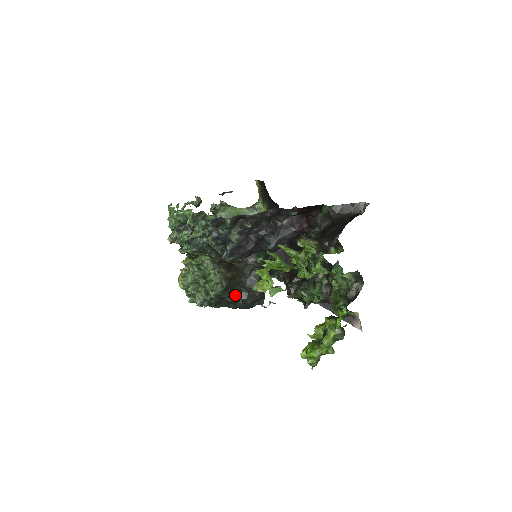
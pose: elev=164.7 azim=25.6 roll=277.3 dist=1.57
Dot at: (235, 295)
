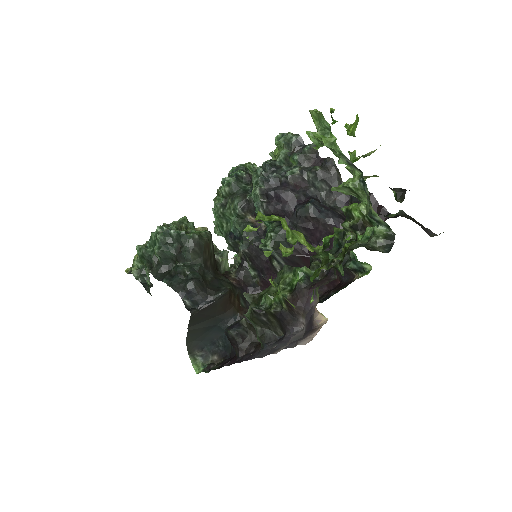
Dot at: (190, 265)
